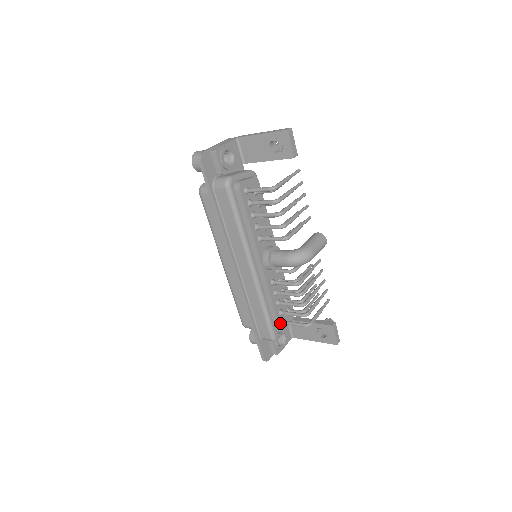
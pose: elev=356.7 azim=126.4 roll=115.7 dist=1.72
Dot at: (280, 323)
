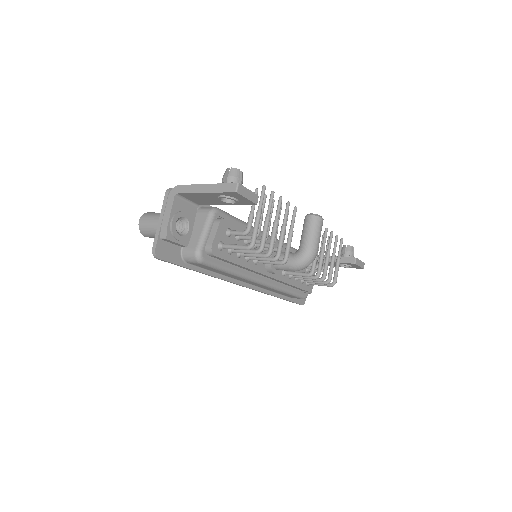
Dot at: (305, 287)
